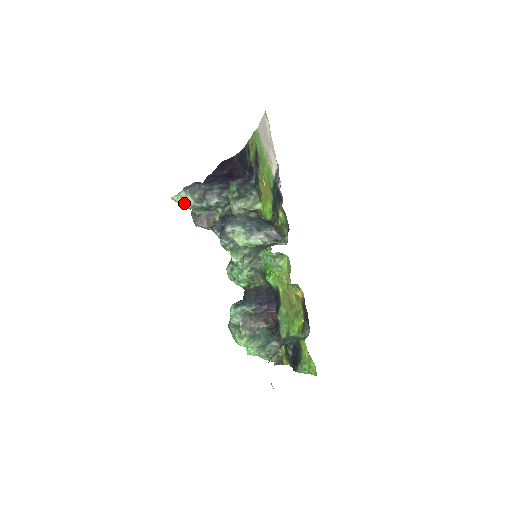
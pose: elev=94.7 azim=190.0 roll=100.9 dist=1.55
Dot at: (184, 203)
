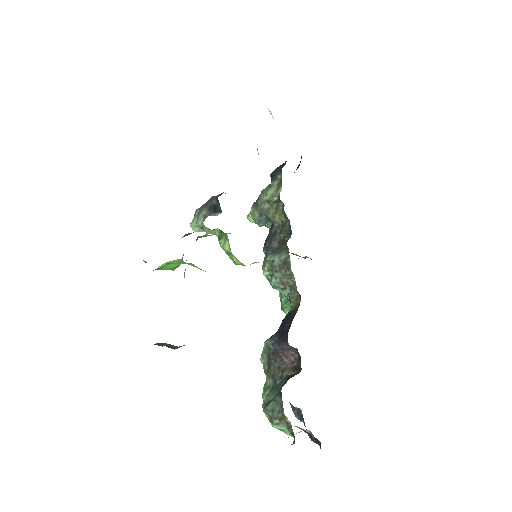
Dot at: (254, 220)
